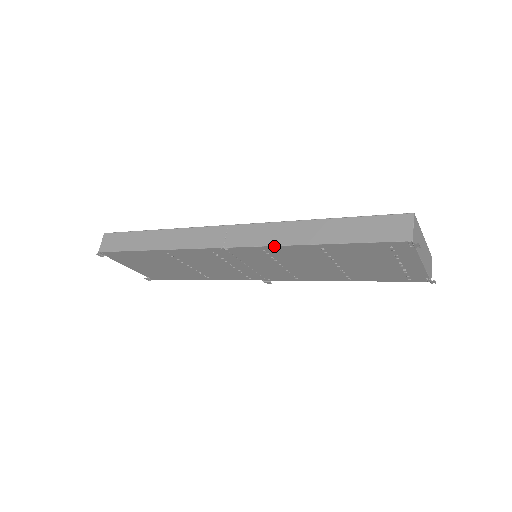
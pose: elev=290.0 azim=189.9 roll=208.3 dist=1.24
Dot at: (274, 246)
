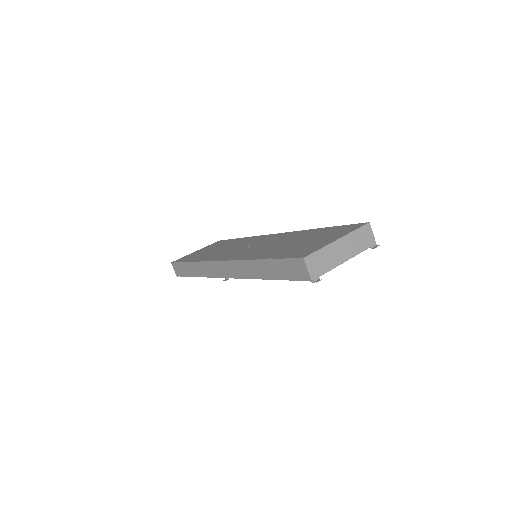
Dot at: occluded
